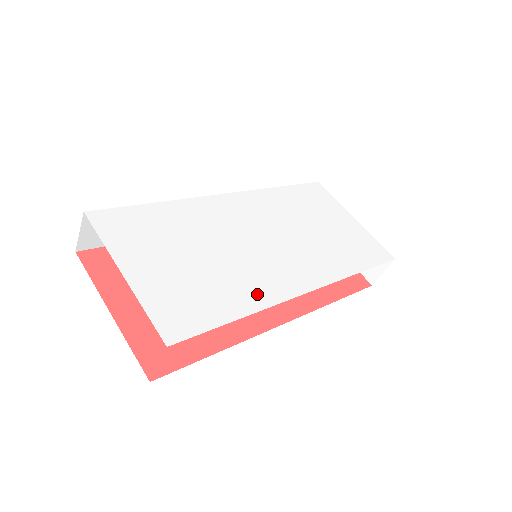
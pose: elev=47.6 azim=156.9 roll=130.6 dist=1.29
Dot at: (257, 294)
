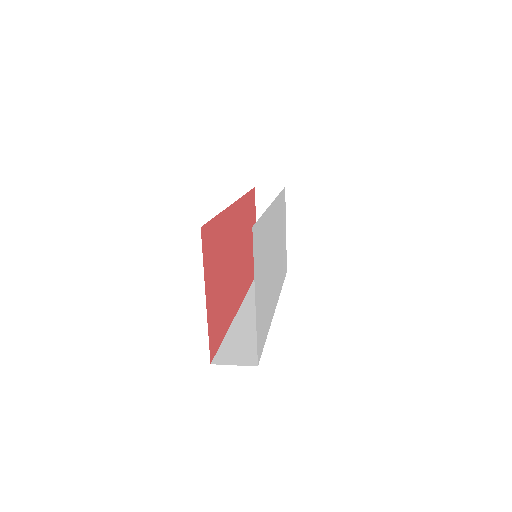
Dot at: (270, 312)
